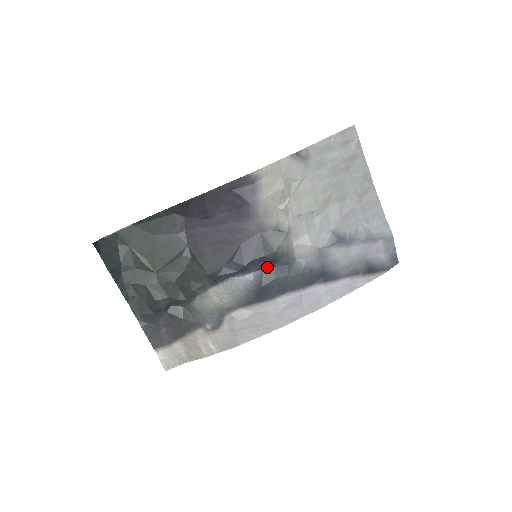
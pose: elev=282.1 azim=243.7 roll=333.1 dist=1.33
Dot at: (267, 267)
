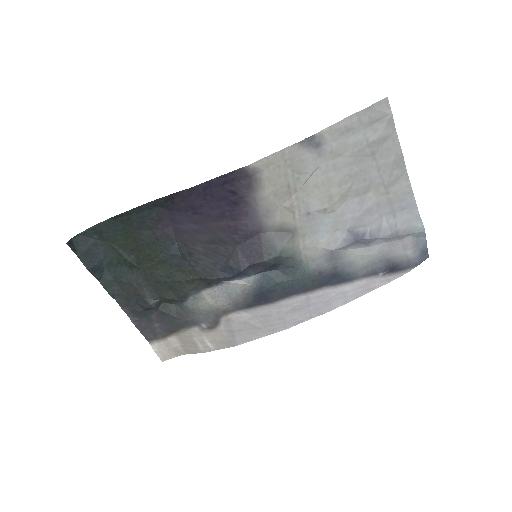
Dot at: (268, 270)
